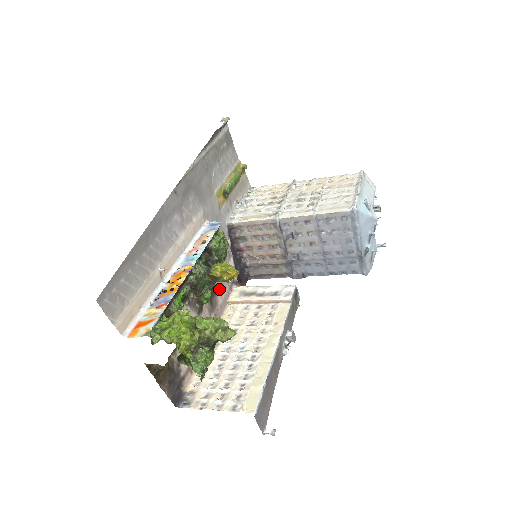
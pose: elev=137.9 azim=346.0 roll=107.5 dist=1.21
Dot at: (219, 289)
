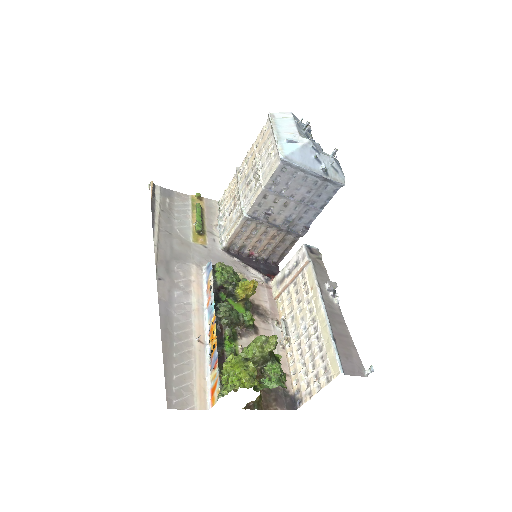
Dot at: (259, 299)
